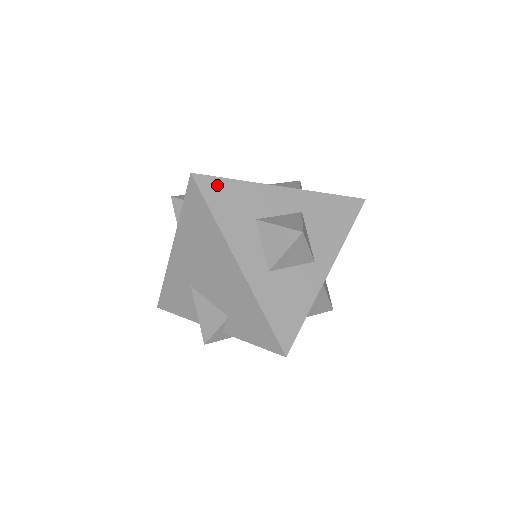
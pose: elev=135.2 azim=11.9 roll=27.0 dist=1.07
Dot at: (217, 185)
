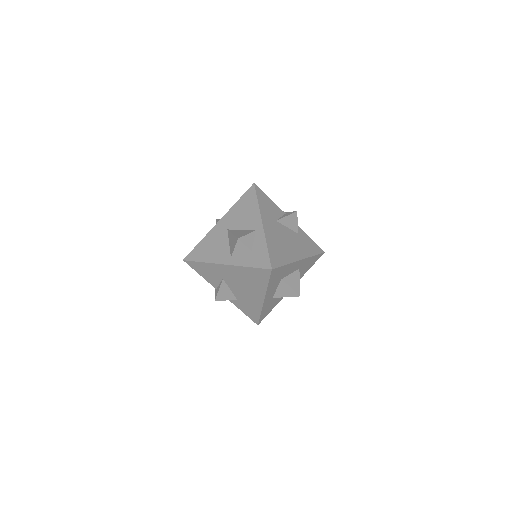
Dot at: (278, 271)
